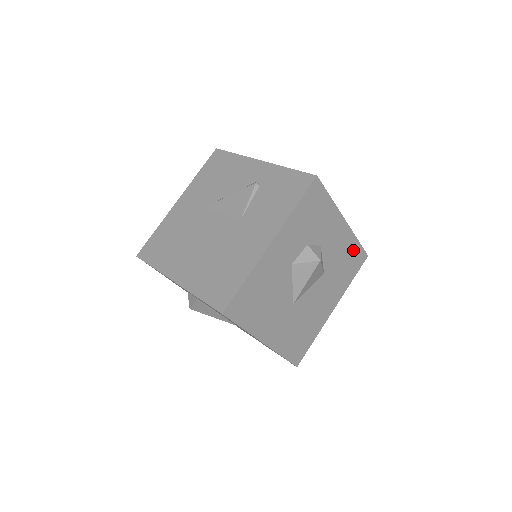
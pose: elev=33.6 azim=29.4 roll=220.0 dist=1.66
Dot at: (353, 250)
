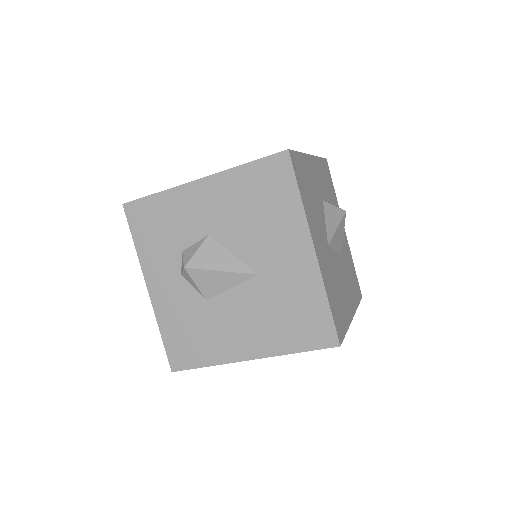
Dot at: (353, 270)
